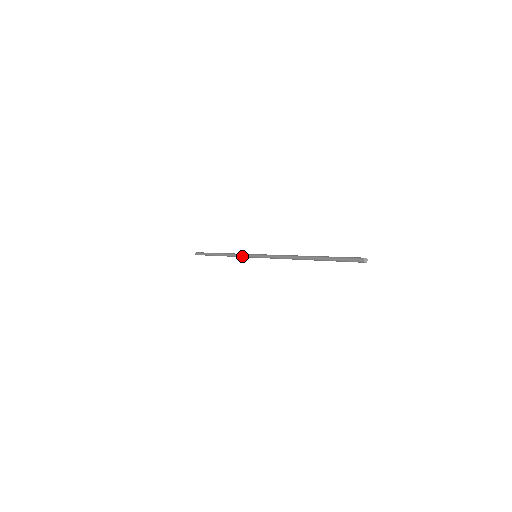
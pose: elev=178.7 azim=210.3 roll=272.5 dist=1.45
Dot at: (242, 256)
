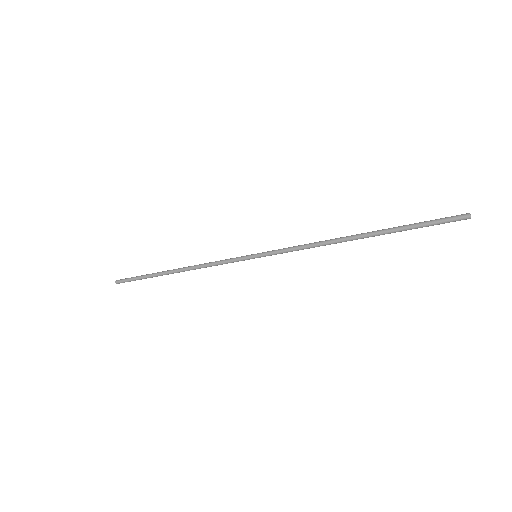
Dot at: (227, 260)
